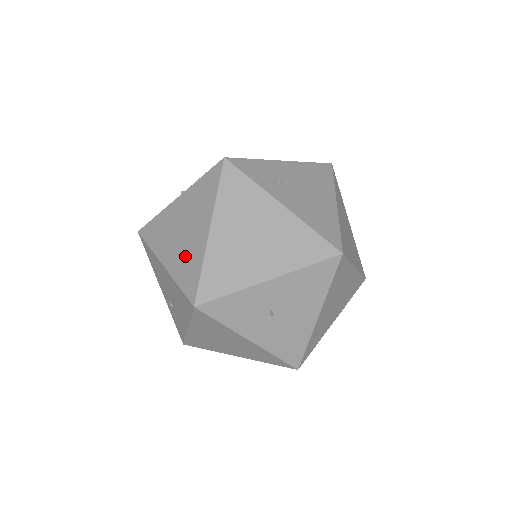
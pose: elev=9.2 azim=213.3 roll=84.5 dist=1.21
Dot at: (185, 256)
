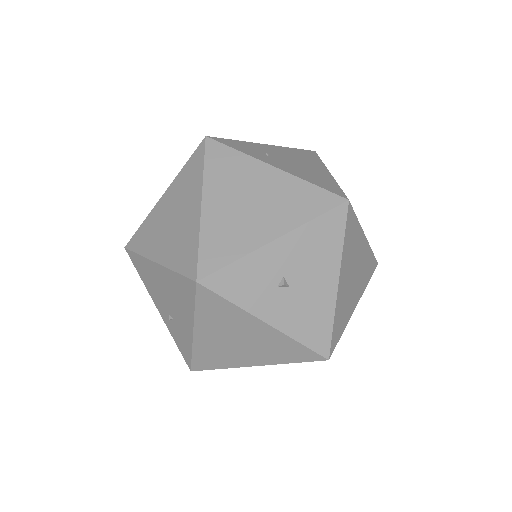
Dot at: (179, 240)
